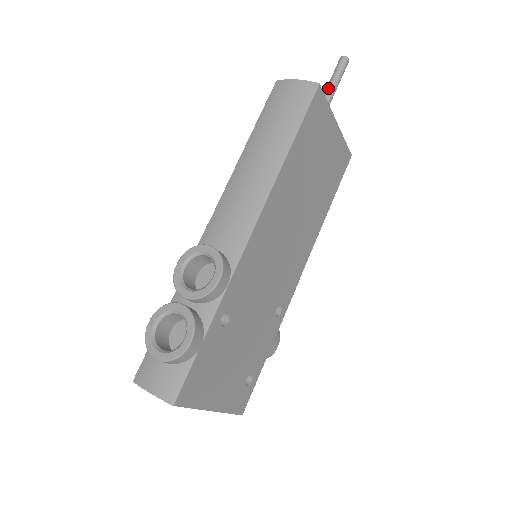
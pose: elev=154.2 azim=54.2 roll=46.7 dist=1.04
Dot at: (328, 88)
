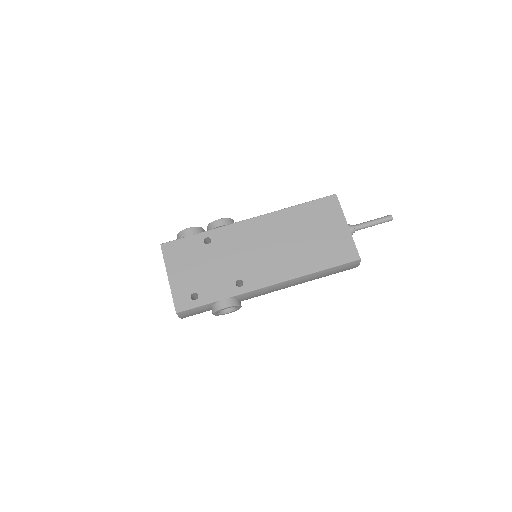
Dot at: (366, 222)
